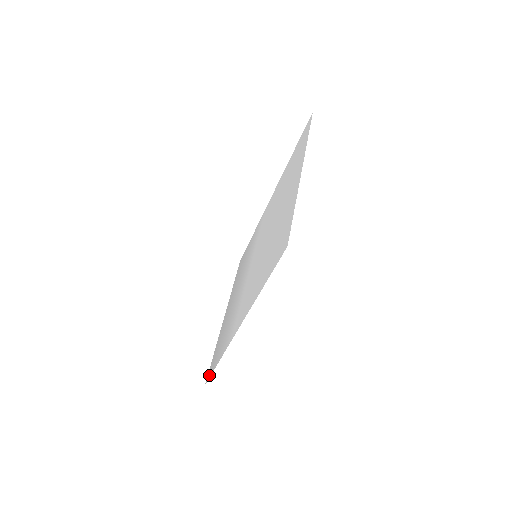
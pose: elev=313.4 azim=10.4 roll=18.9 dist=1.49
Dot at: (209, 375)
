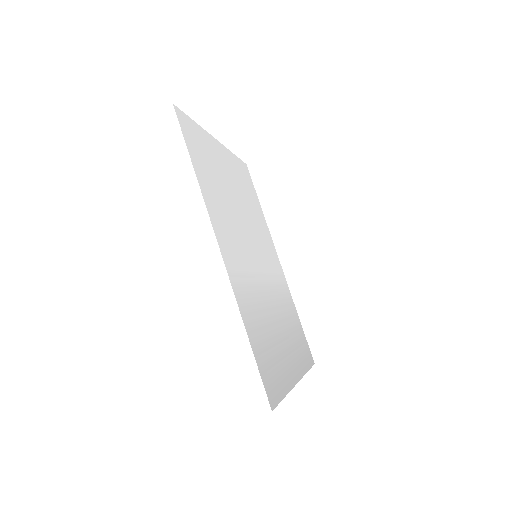
Dot at: (266, 388)
